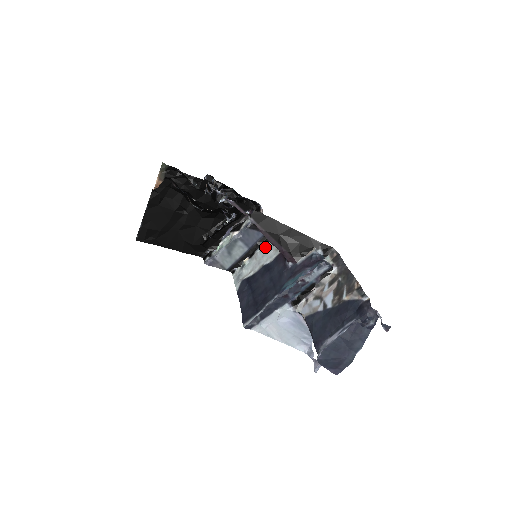
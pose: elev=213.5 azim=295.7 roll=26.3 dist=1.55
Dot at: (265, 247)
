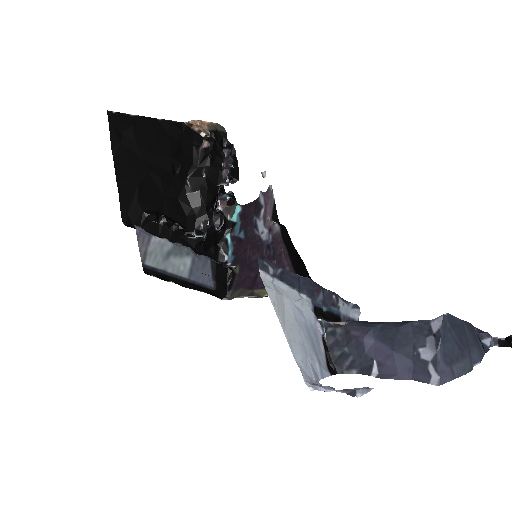
Dot at: occluded
